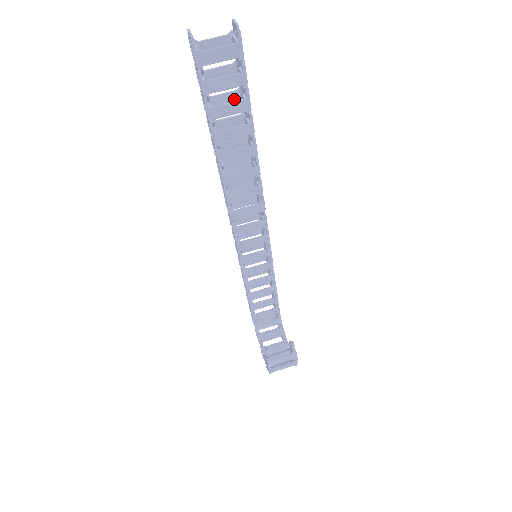
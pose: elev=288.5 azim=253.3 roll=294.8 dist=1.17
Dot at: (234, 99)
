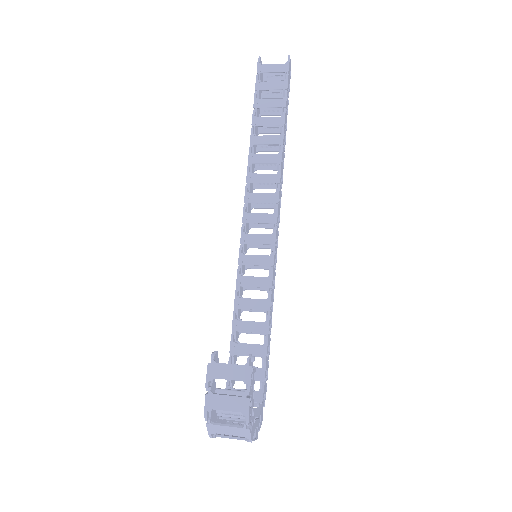
Dot at: (279, 111)
